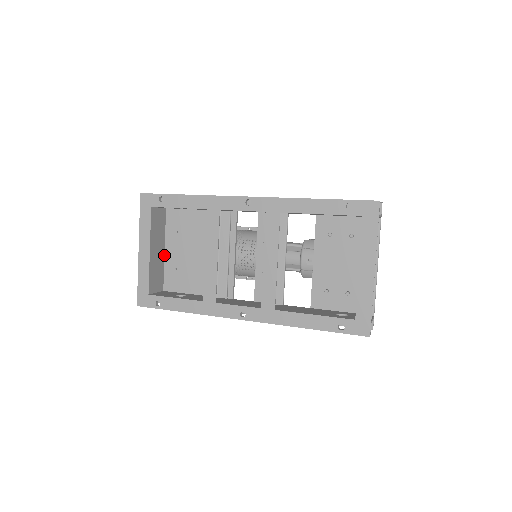
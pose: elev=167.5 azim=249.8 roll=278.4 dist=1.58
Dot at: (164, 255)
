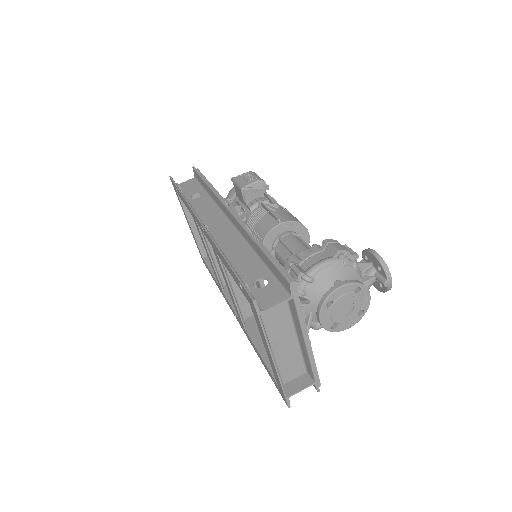
Dot at: occluded
